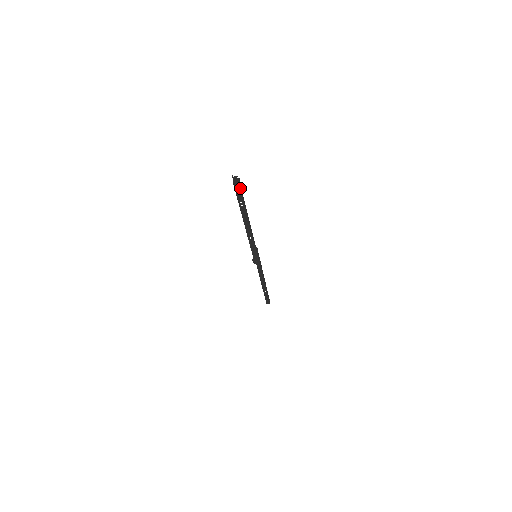
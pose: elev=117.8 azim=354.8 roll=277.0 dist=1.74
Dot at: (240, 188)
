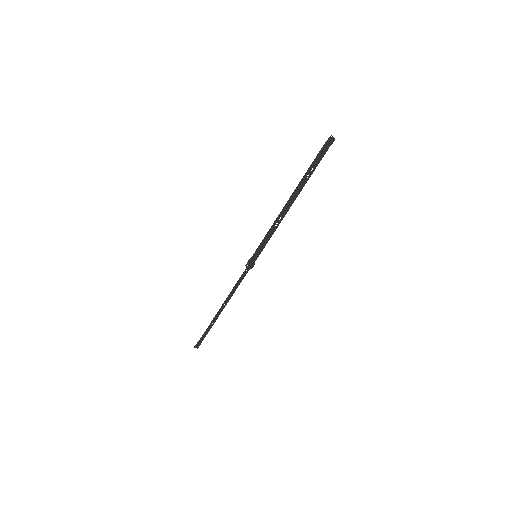
Dot at: (325, 153)
